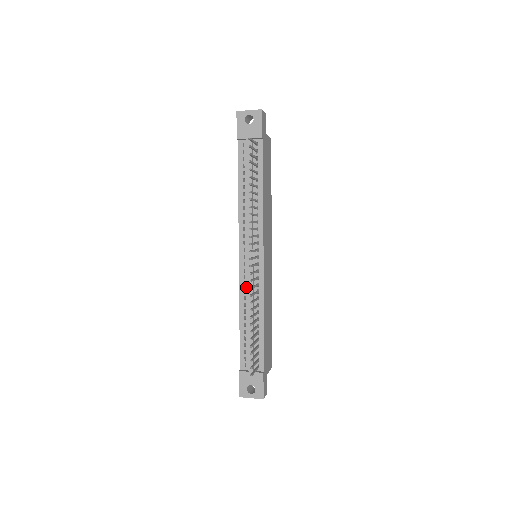
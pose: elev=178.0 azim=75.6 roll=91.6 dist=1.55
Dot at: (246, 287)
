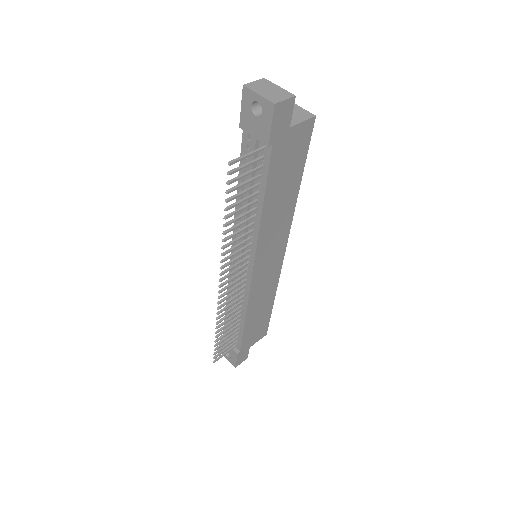
Dot at: occluded
